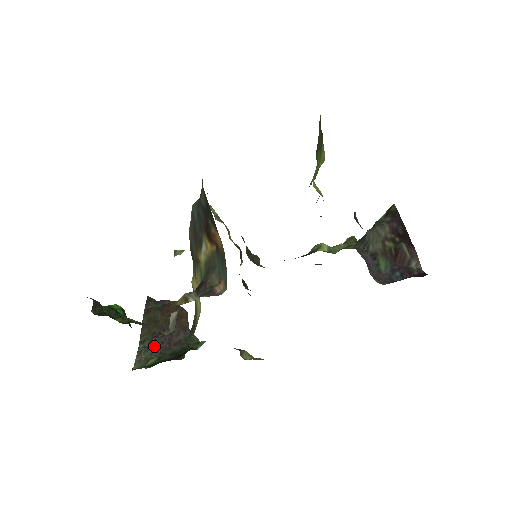
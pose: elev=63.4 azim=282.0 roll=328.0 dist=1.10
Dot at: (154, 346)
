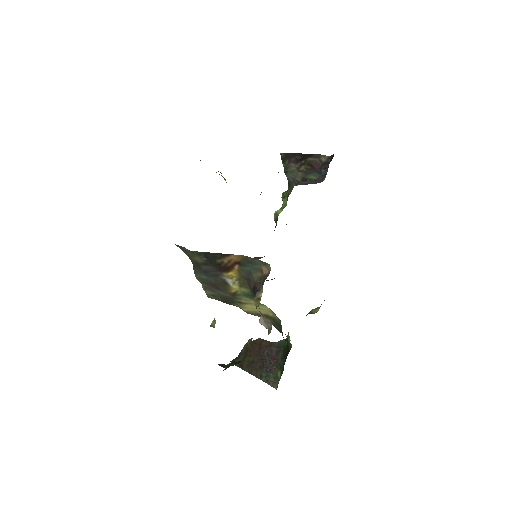
Dot at: (269, 370)
